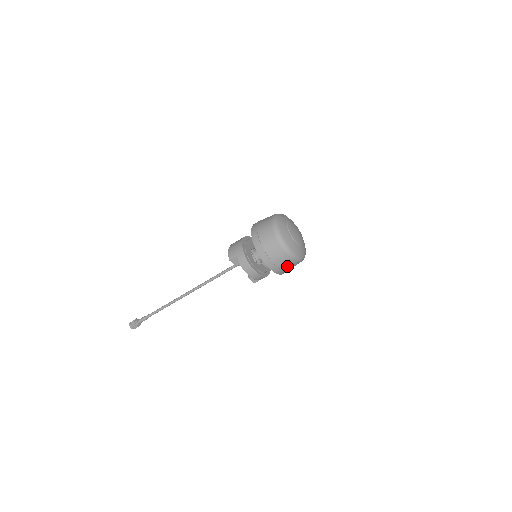
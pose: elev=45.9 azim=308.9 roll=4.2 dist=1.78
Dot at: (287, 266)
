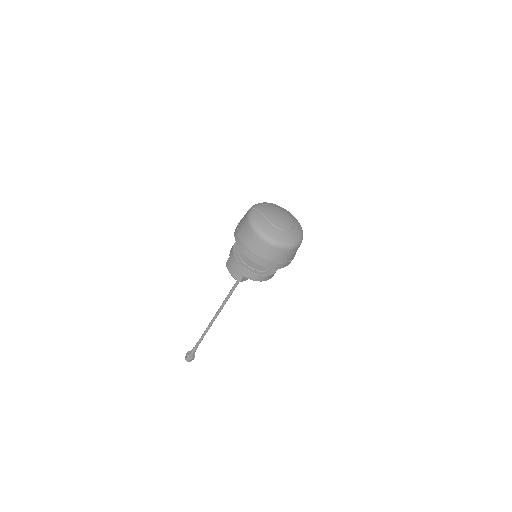
Dot at: occluded
